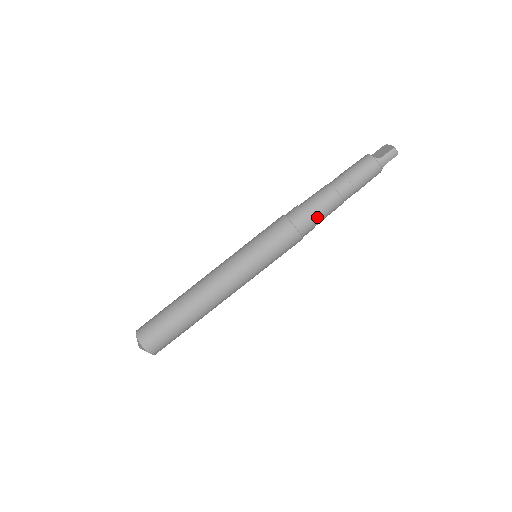
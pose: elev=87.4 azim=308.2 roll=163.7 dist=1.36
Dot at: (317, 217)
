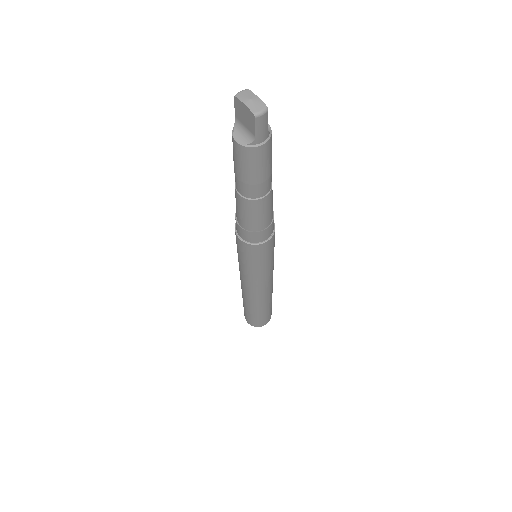
Dot at: (267, 221)
